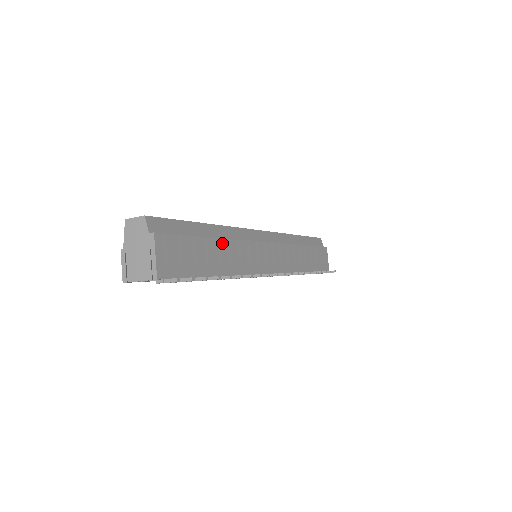
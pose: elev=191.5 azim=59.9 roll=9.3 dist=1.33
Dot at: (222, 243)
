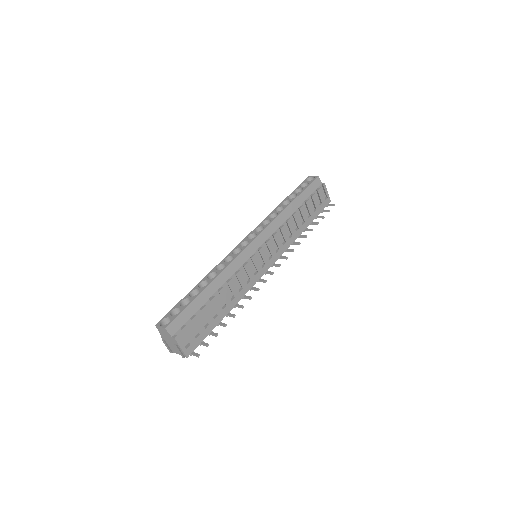
Dot at: (222, 292)
